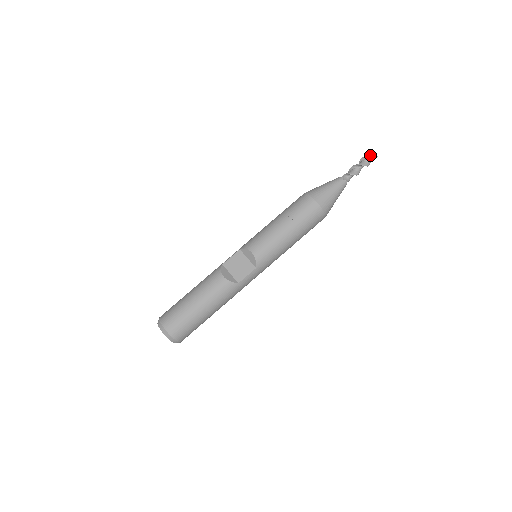
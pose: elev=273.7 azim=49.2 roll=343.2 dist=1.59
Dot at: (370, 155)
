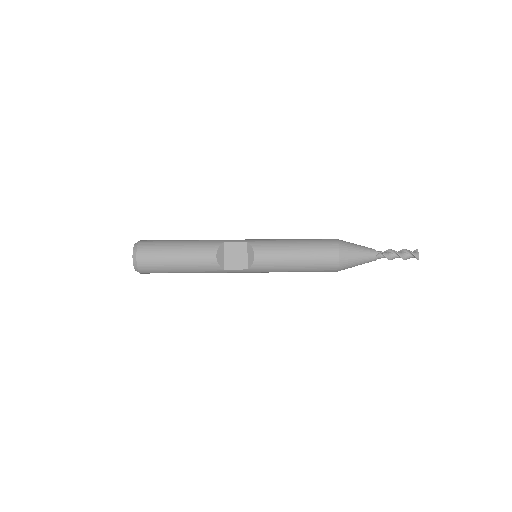
Dot at: (414, 254)
